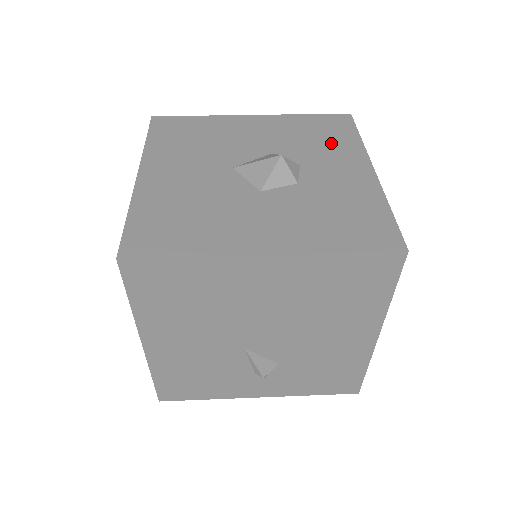
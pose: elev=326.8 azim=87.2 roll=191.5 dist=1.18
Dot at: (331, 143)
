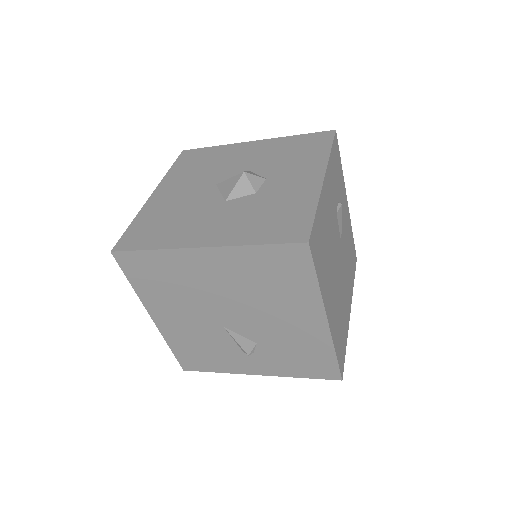
Dot at: (302, 158)
